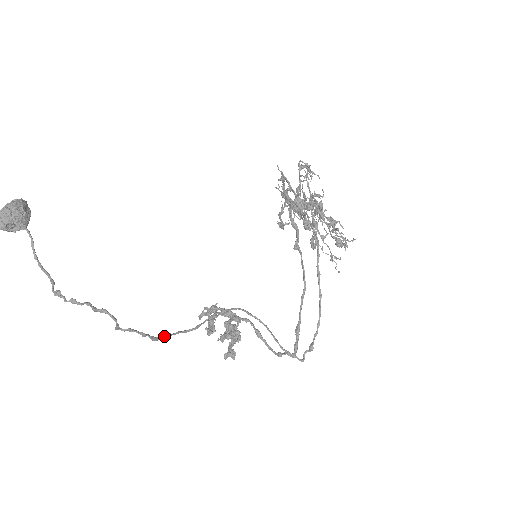
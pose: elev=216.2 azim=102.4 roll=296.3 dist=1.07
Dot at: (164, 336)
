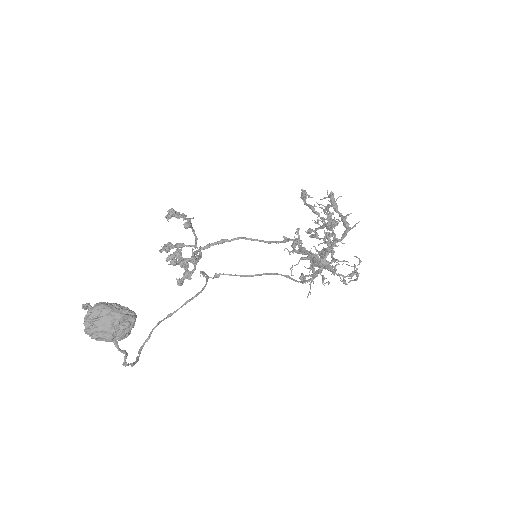
Dot at: (147, 341)
